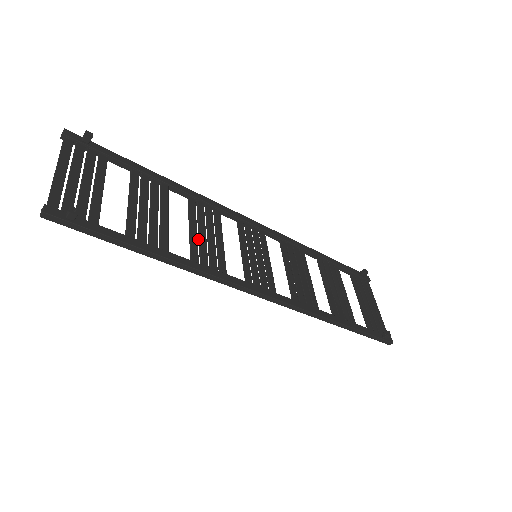
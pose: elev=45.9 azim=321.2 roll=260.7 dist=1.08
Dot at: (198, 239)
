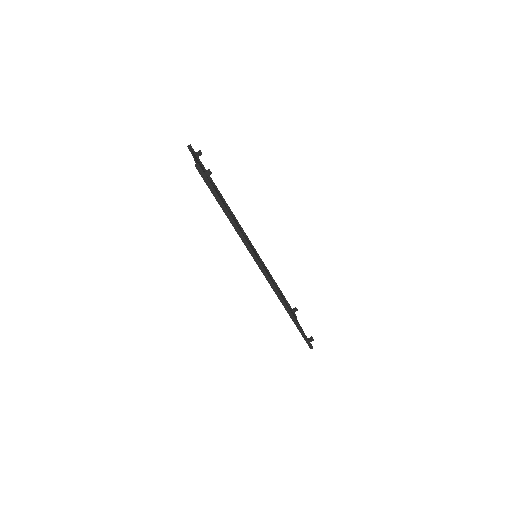
Dot at: occluded
